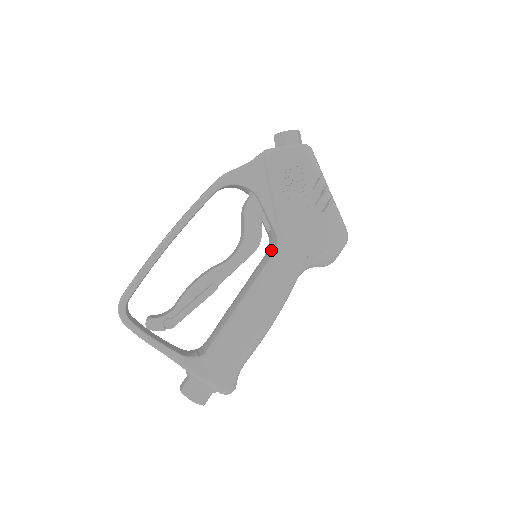
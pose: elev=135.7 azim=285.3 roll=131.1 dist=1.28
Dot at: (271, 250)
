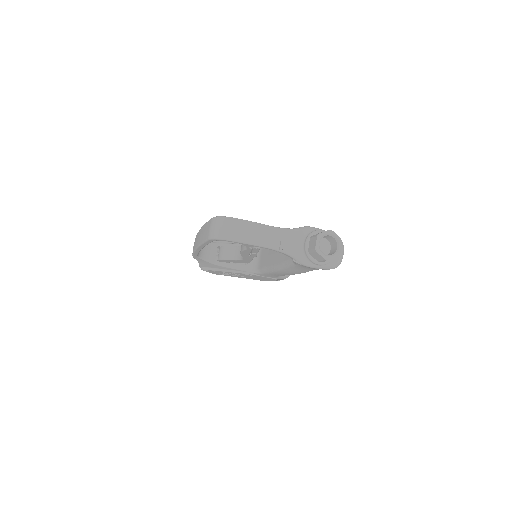
Dot at: (259, 255)
